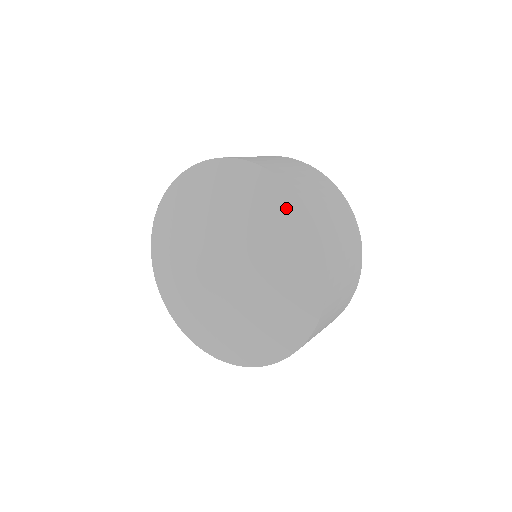
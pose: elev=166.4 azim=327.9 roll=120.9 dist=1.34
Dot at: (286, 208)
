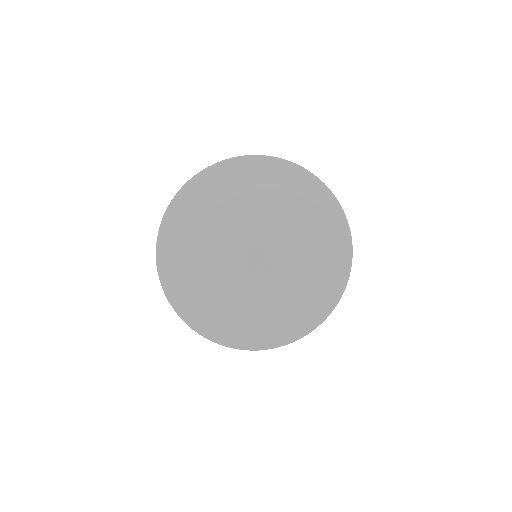
Dot at: (251, 167)
